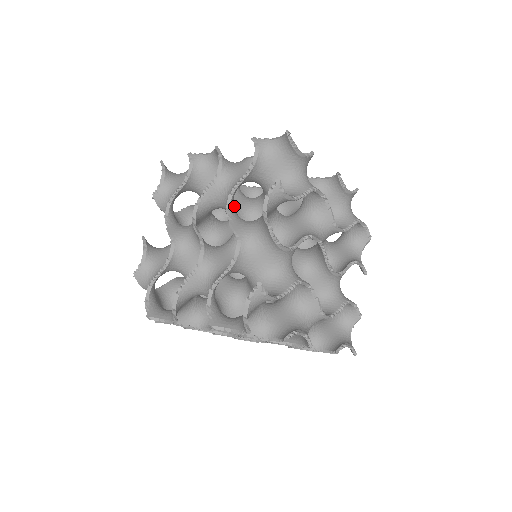
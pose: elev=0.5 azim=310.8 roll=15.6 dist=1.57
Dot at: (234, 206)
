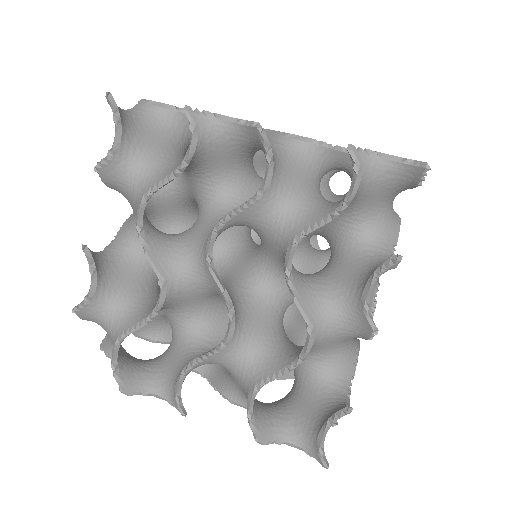
Dot at: occluded
